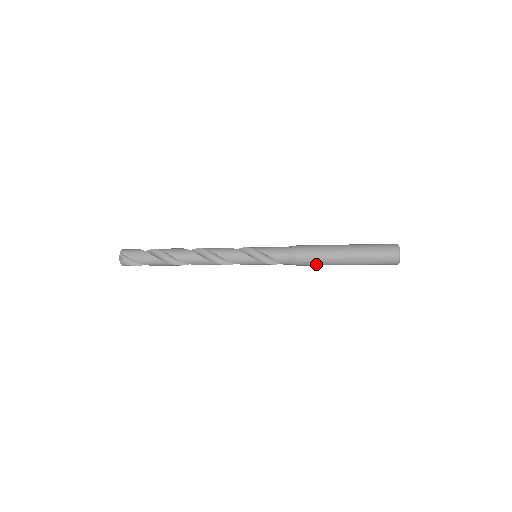
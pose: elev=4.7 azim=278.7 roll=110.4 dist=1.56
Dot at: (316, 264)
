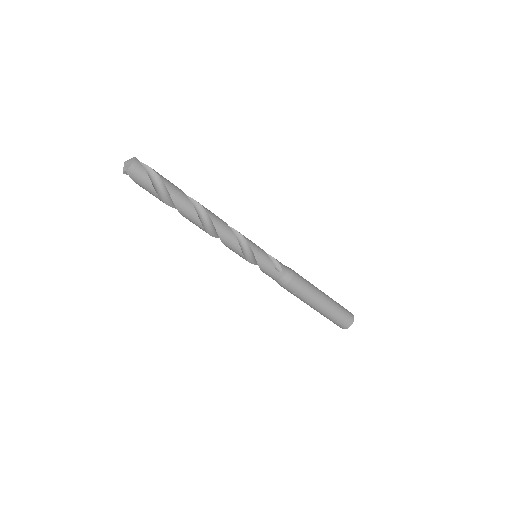
Dot at: (306, 284)
